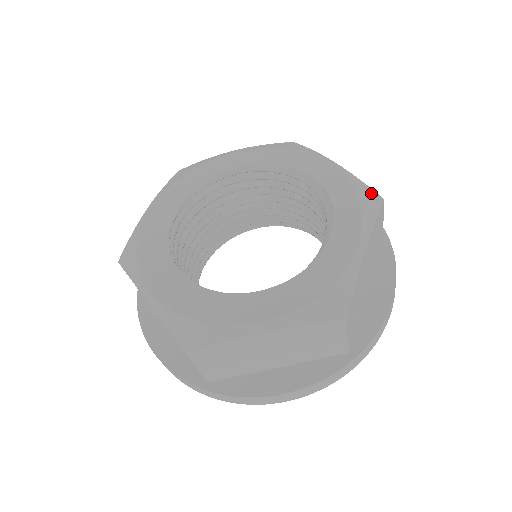
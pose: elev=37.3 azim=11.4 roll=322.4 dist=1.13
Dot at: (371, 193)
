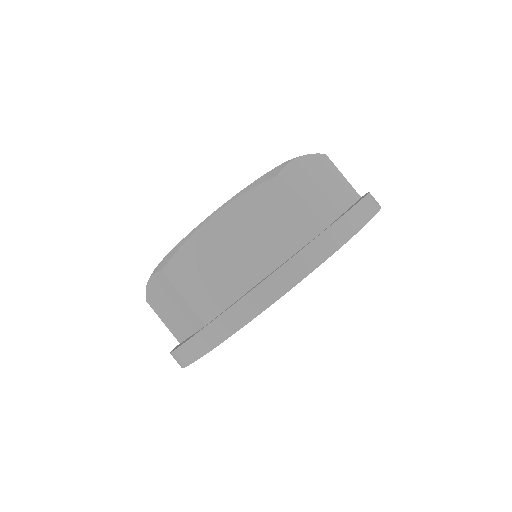
Dot at: occluded
